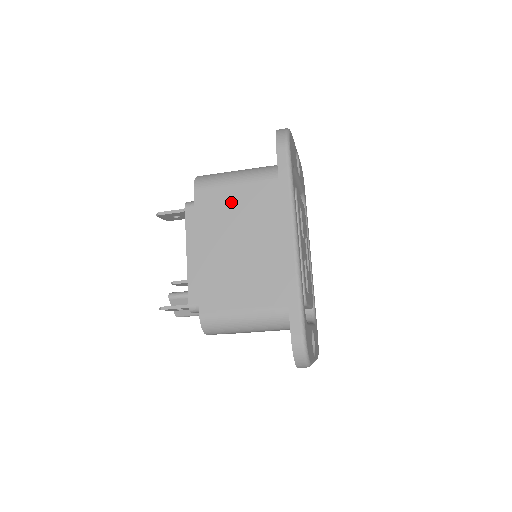
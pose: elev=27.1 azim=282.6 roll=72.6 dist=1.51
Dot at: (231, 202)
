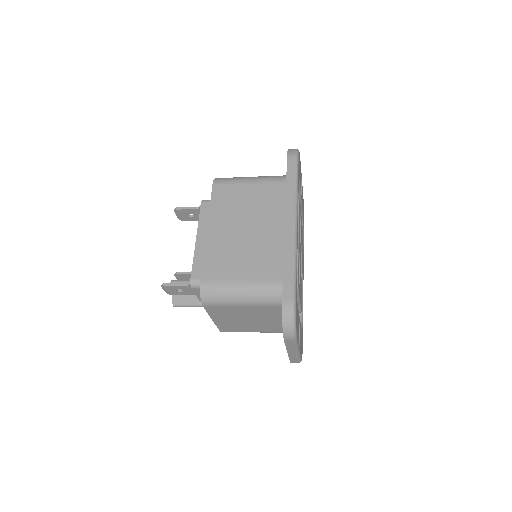
Dot at: (243, 196)
